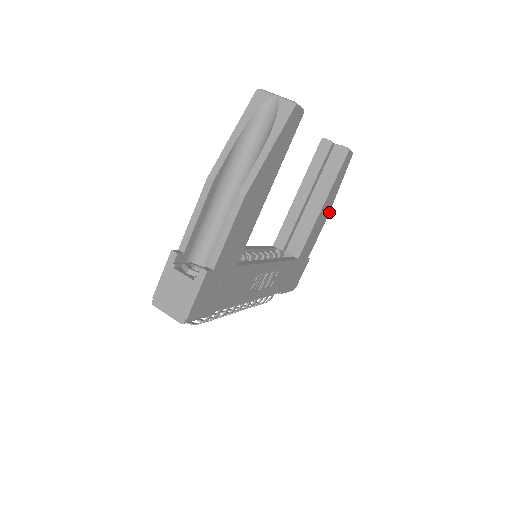
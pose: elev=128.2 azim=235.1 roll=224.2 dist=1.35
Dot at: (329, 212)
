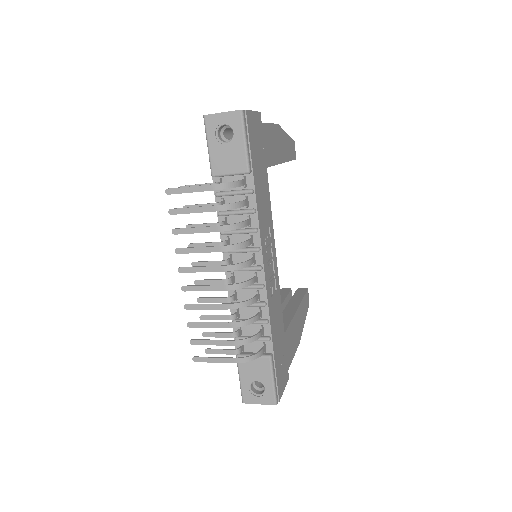
Dot at: (299, 341)
